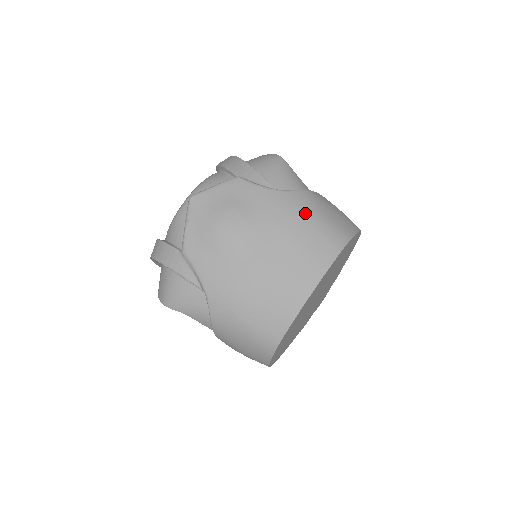
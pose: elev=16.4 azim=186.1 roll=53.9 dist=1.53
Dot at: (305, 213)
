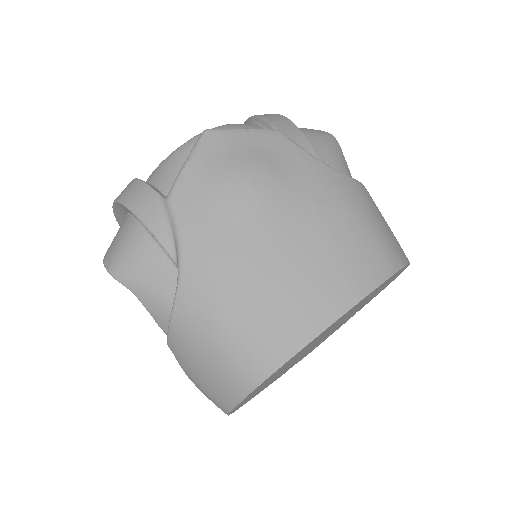
Dot at: (357, 207)
